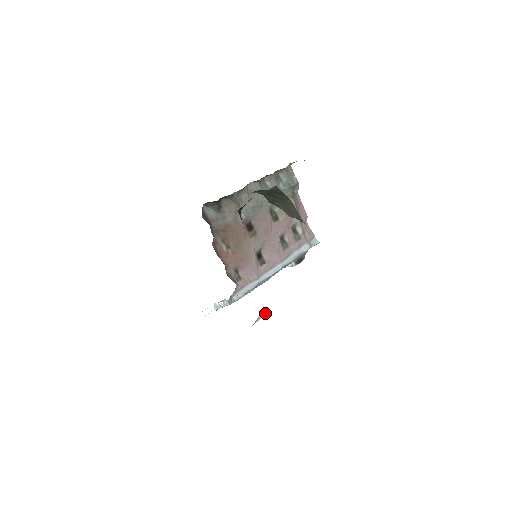
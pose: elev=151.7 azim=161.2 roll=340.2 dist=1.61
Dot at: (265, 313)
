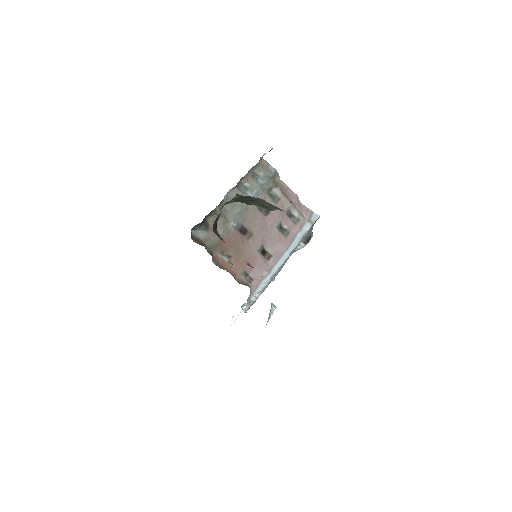
Dot at: (276, 307)
